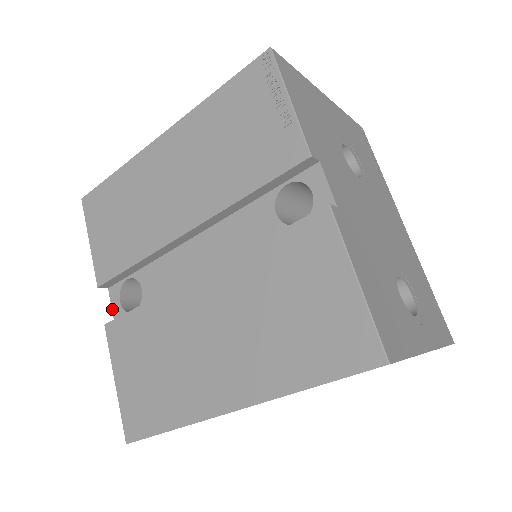
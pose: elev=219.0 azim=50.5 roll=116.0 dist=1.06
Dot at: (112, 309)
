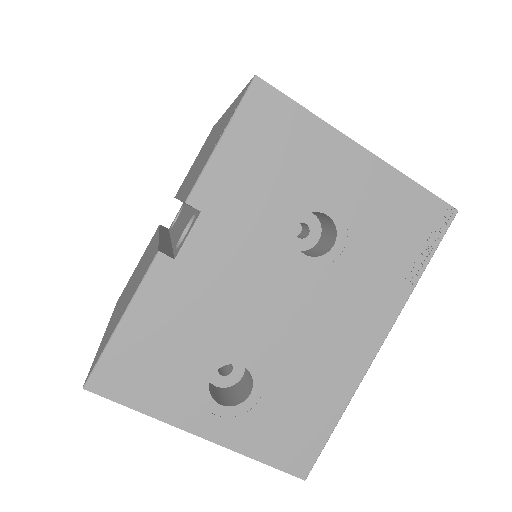
Dot at: occluded
